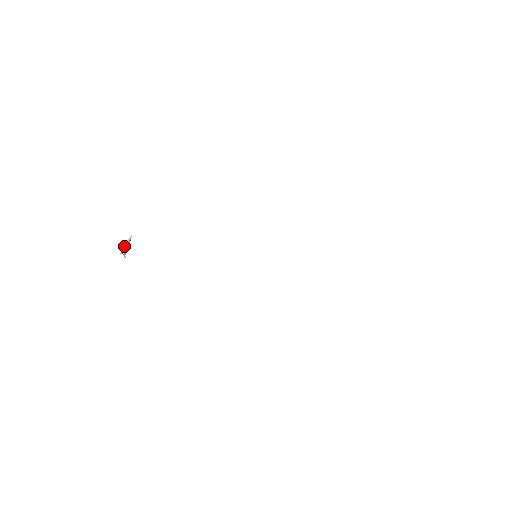
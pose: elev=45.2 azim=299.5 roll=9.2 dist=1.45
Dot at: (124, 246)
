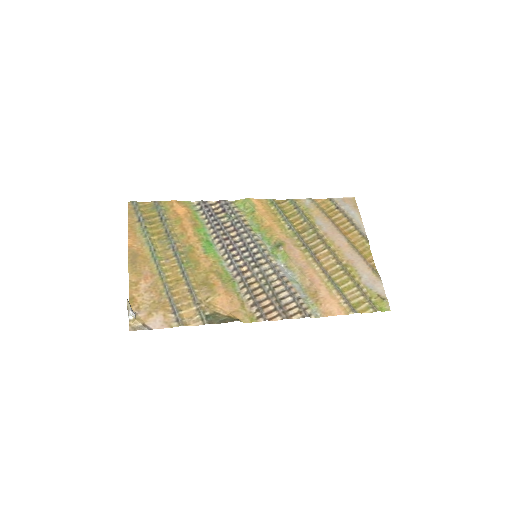
Dot at: (129, 311)
